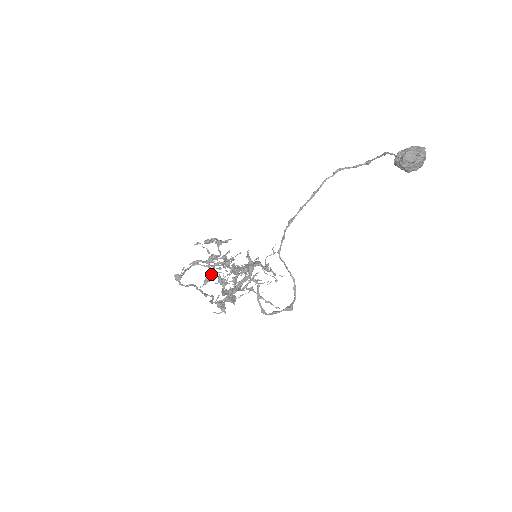
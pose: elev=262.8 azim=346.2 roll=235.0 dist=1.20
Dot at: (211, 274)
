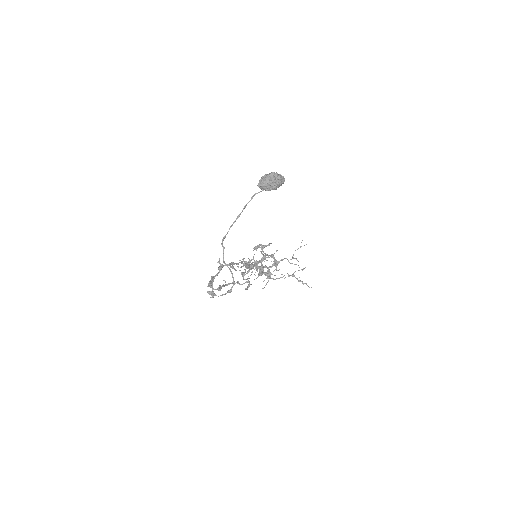
Dot at: (263, 269)
